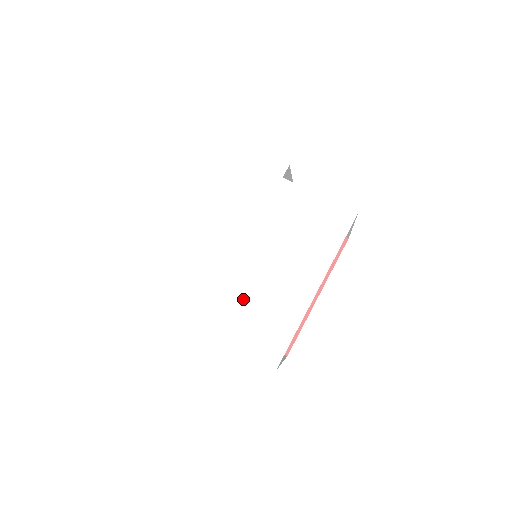
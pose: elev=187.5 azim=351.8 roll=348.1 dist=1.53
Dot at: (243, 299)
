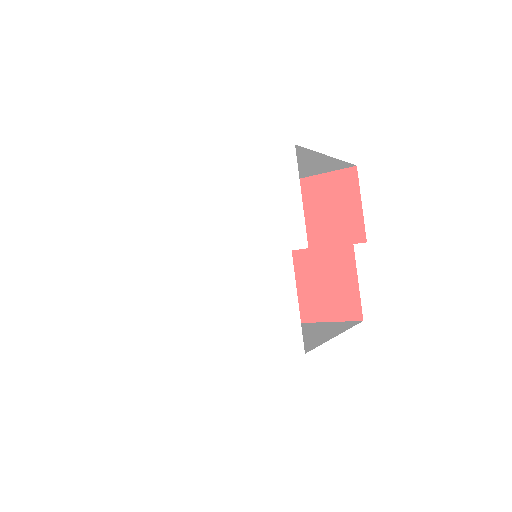
Dot at: (177, 289)
